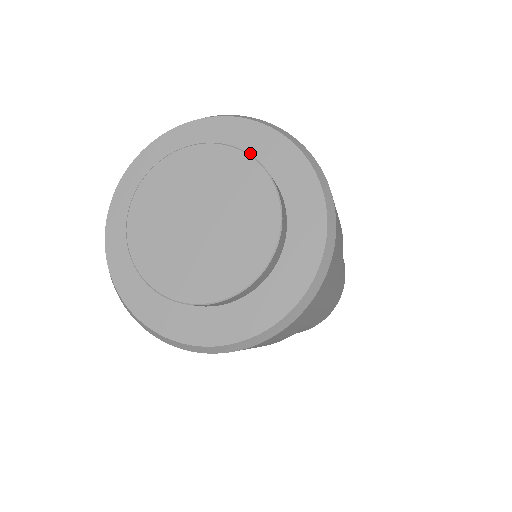
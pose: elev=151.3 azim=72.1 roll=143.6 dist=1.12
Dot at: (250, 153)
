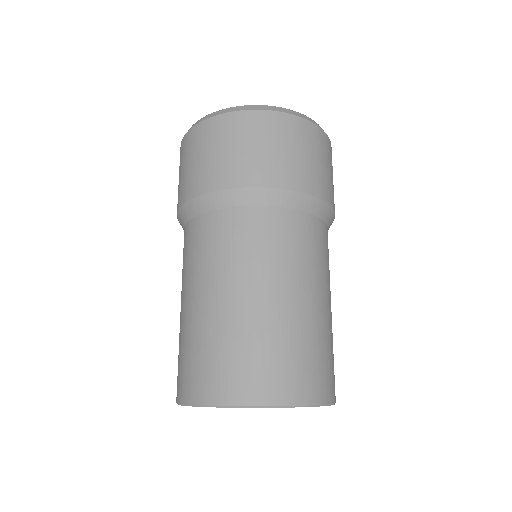
Dot at: occluded
